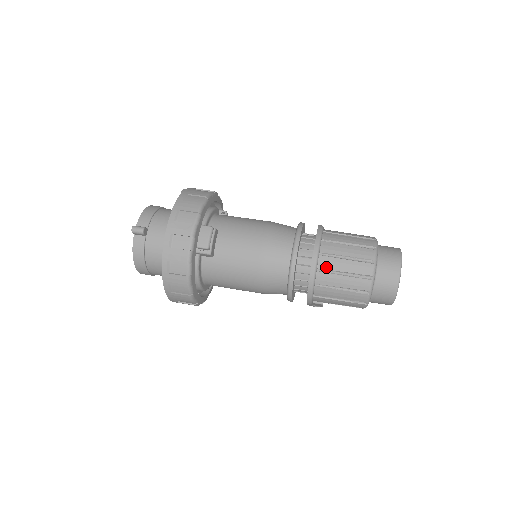
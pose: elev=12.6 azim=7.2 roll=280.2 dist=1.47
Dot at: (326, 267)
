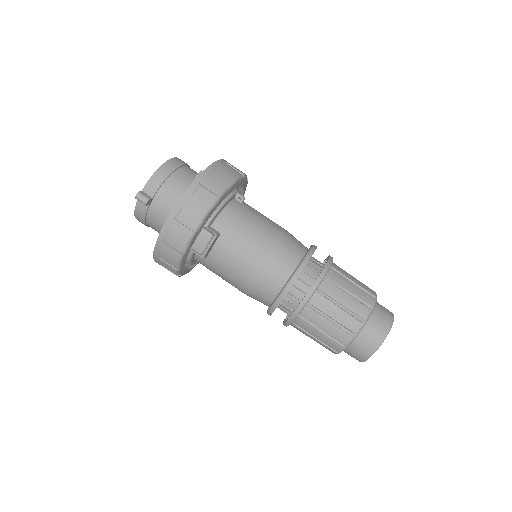
Dot at: (308, 318)
